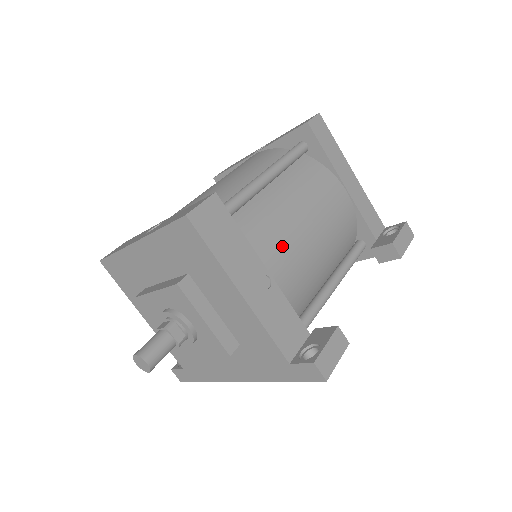
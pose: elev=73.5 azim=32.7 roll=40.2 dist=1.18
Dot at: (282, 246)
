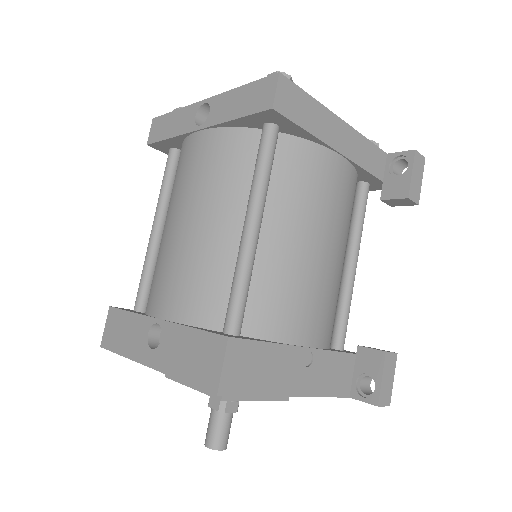
Dot at: (306, 305)
